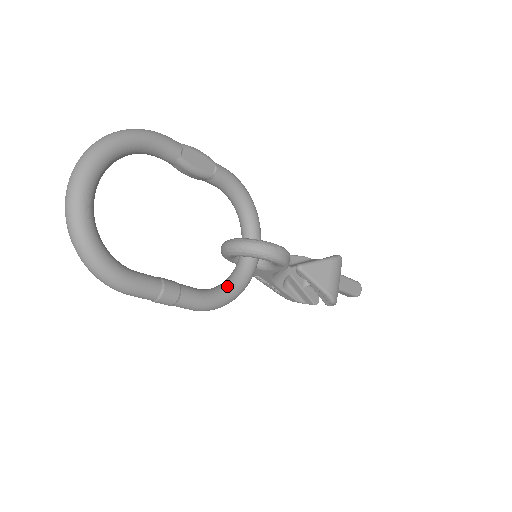
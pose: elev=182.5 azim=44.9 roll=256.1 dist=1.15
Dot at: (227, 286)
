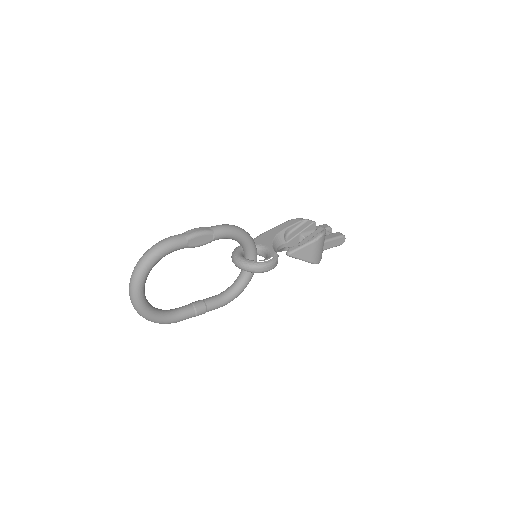
Dot at: (236, 288)
